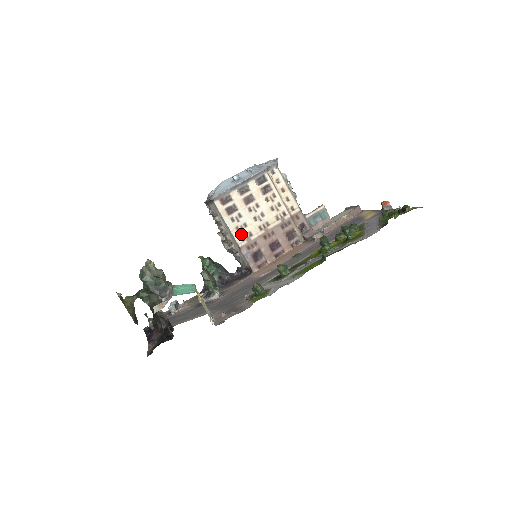
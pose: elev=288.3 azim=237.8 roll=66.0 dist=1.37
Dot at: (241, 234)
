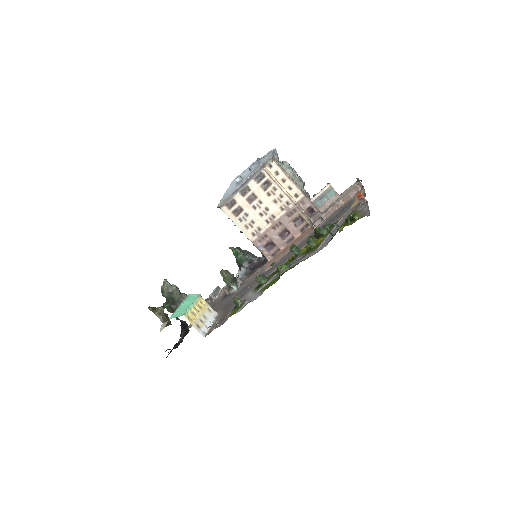
Dot at: (251, 231)
